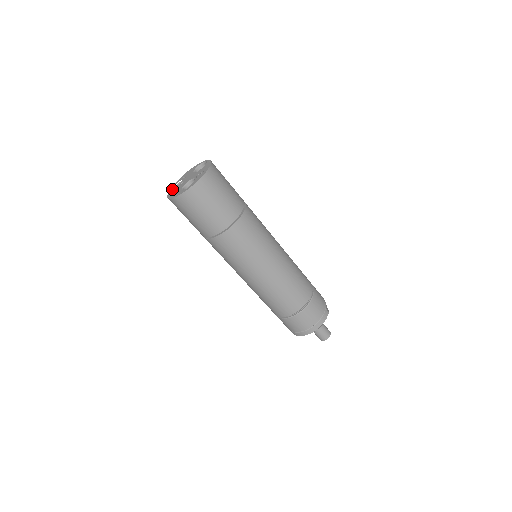
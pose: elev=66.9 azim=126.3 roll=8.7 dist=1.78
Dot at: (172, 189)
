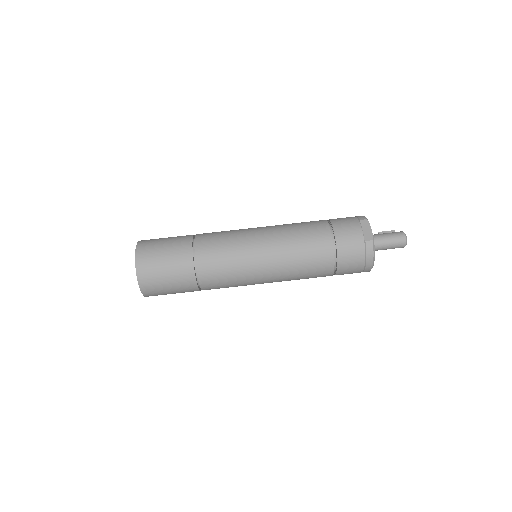
Dot at: occluded
